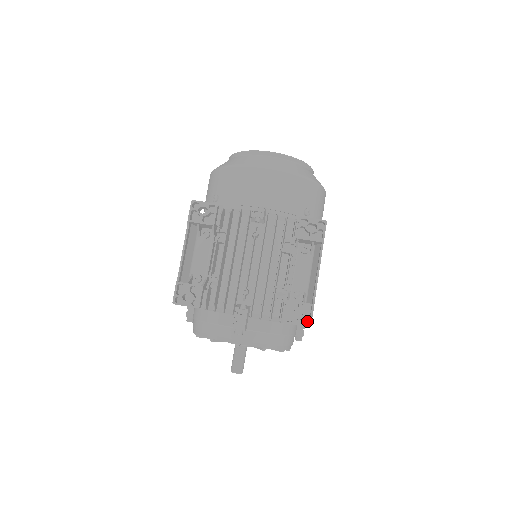
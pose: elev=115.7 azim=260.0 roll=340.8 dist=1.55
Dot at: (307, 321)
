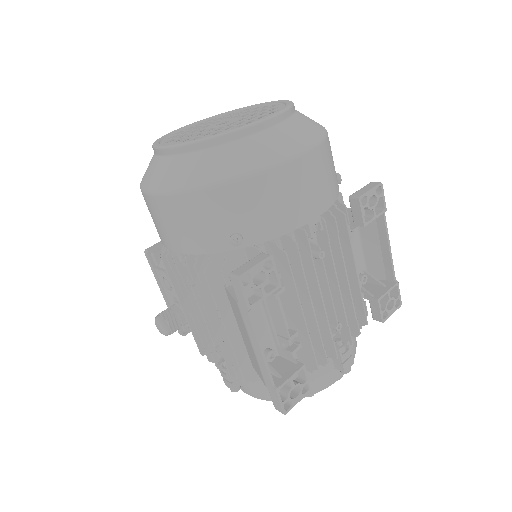
Dot at: occluded
